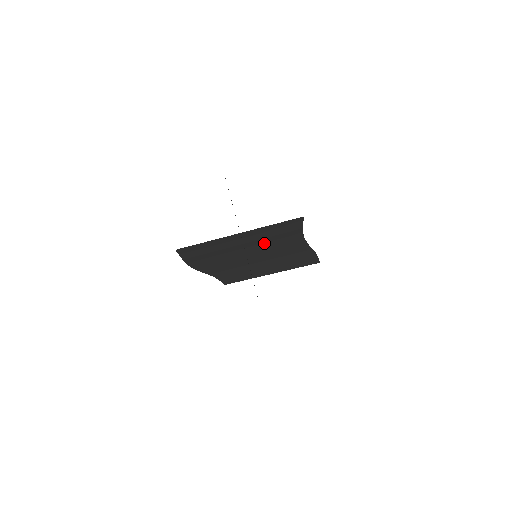
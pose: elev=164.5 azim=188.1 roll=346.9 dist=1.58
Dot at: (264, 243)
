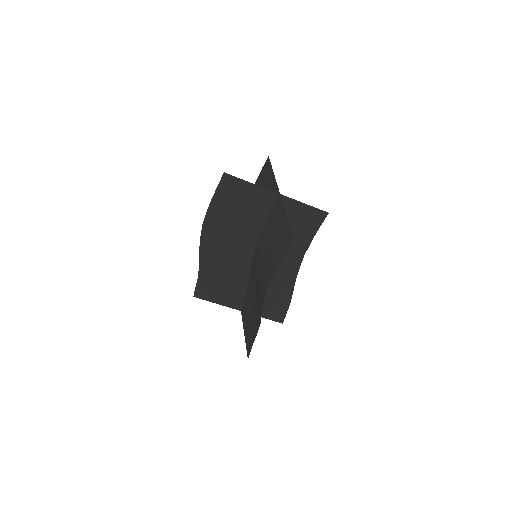
Dot at: occluded
